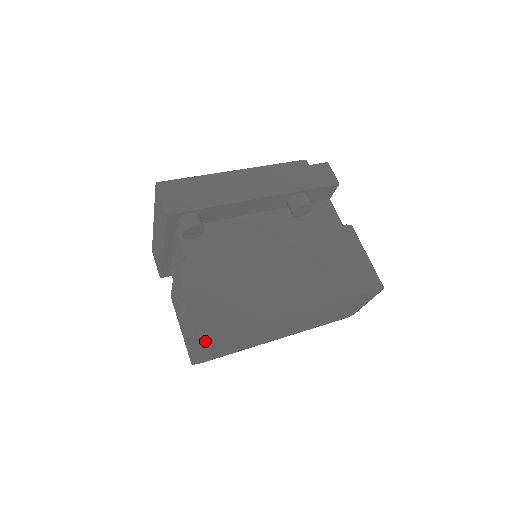
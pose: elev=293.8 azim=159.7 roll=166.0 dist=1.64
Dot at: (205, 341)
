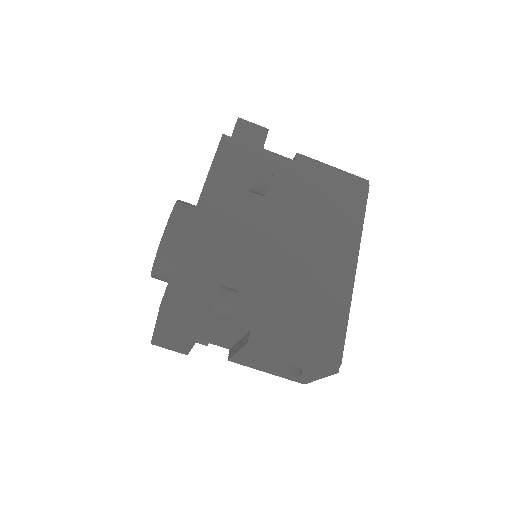
Dot at: occluded
